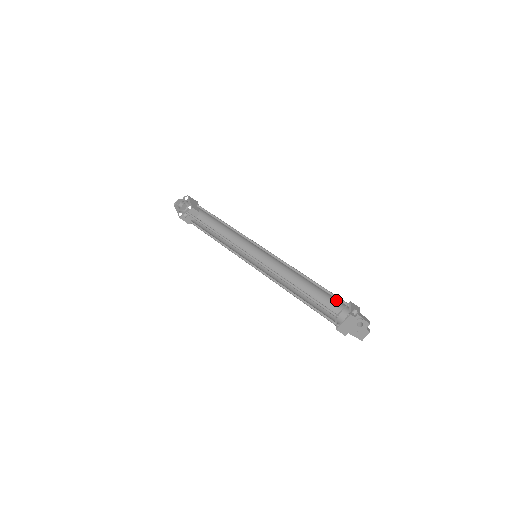
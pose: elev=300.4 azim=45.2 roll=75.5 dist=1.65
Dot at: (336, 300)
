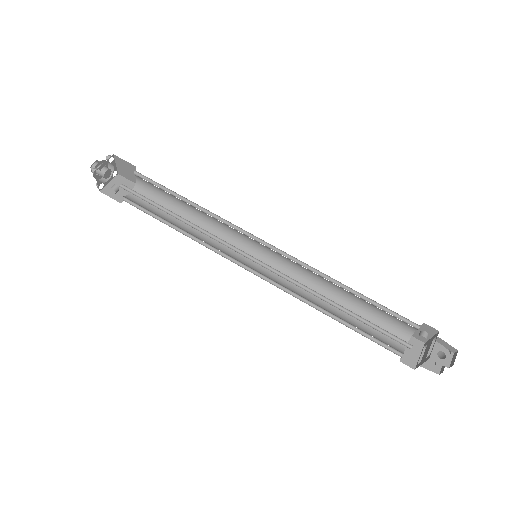
Dot at: (394, 319)
